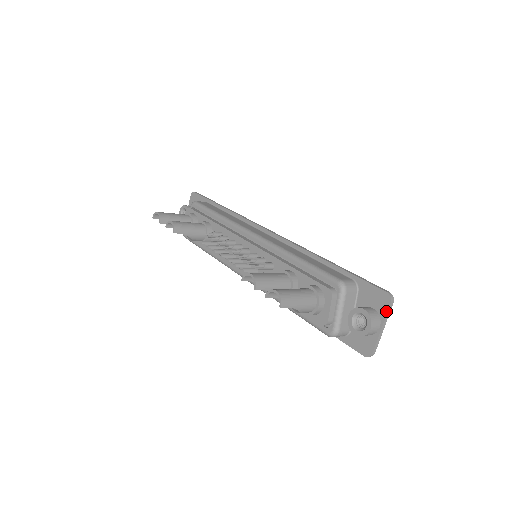
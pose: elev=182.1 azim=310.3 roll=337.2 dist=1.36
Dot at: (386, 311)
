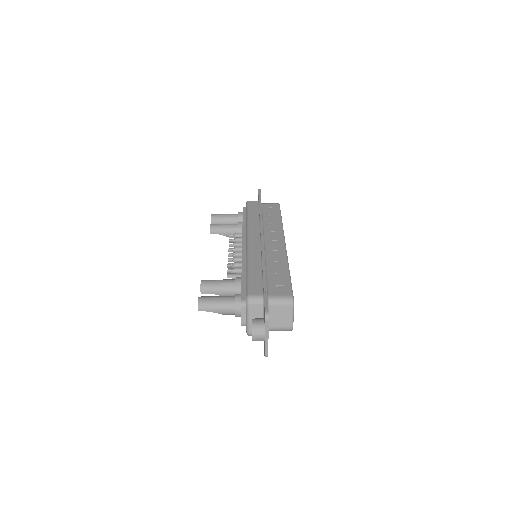
Dot at: (265, 326)
